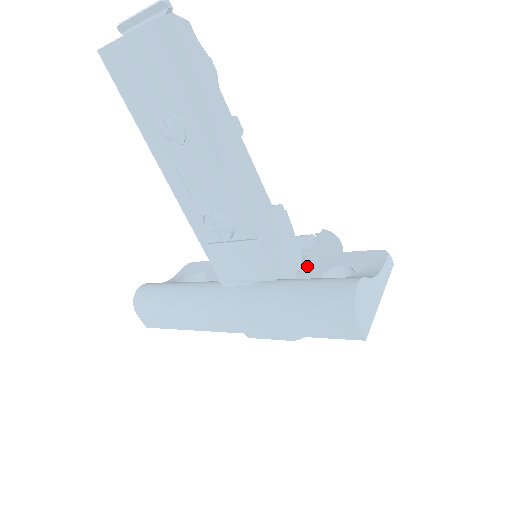
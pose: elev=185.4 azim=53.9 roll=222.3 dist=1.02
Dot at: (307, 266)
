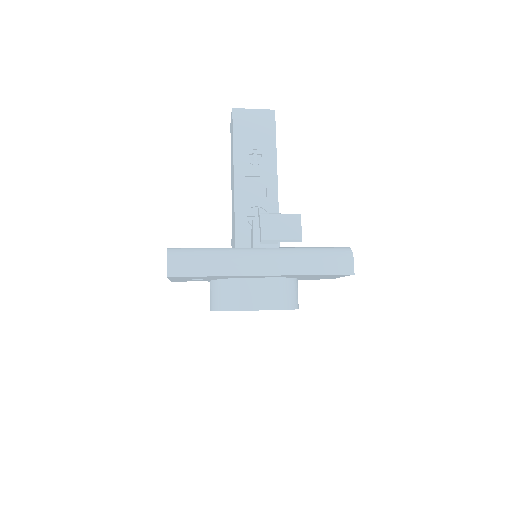
Dot at: occluded
